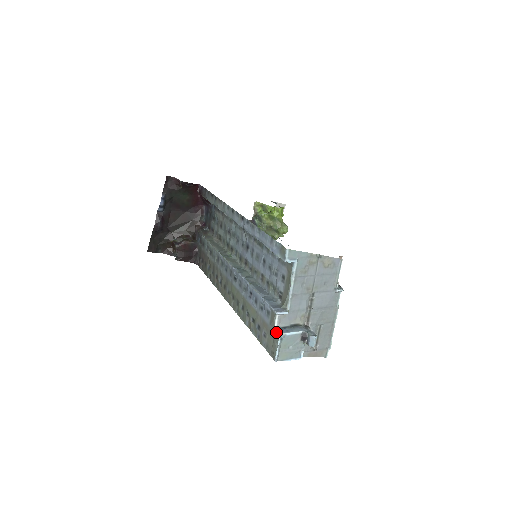
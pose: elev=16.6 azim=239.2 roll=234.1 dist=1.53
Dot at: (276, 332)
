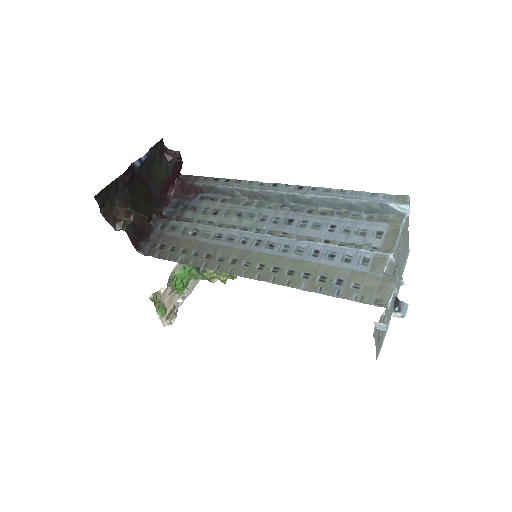
Dot at: (388, 275)
